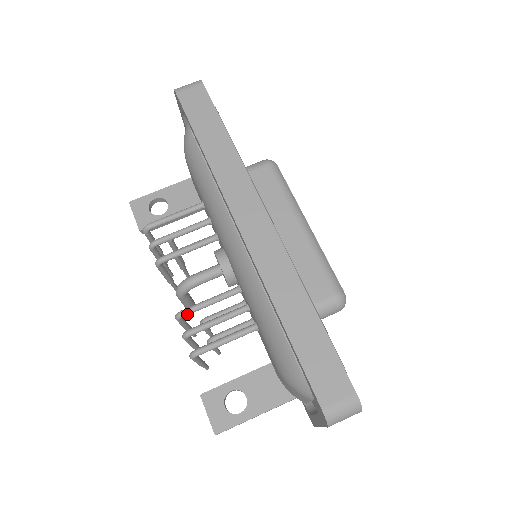
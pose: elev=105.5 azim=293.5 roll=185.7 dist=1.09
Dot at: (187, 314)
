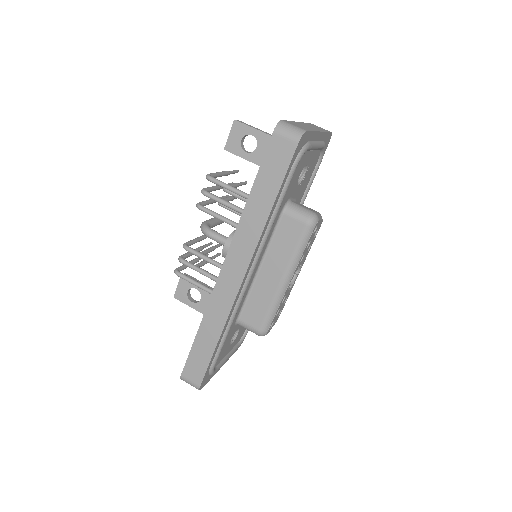
Dot at: (188, 251)
